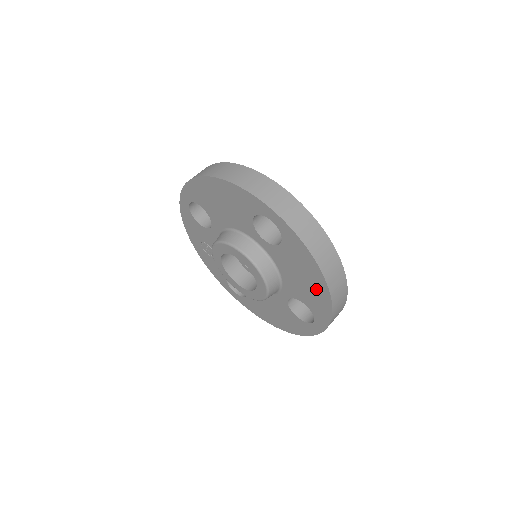
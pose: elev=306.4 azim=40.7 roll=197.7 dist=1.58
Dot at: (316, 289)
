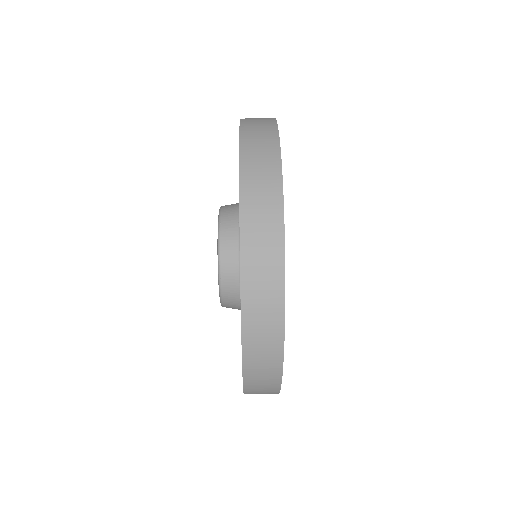
Dot at: occluded
